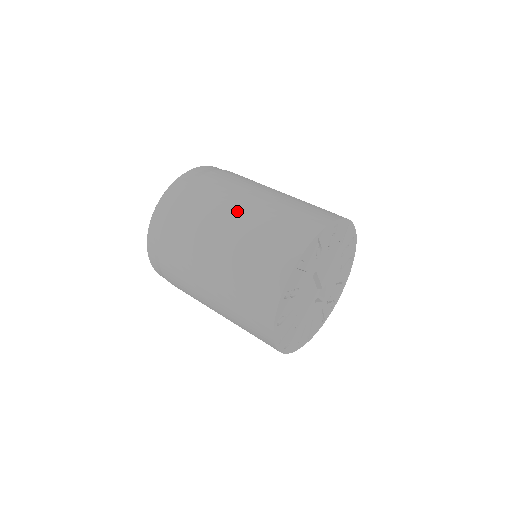
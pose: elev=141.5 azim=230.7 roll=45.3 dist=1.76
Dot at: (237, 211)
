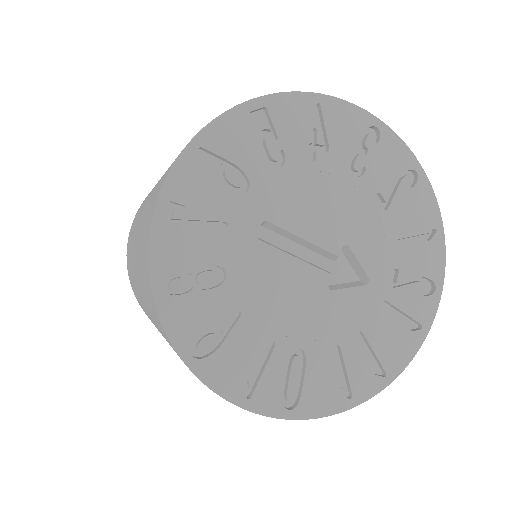
Dot at: (150, 193)
